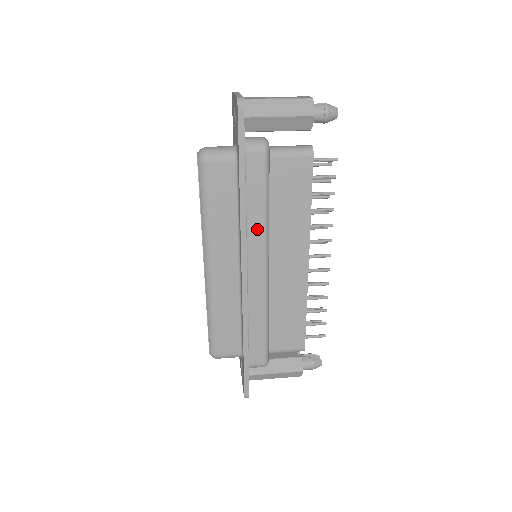
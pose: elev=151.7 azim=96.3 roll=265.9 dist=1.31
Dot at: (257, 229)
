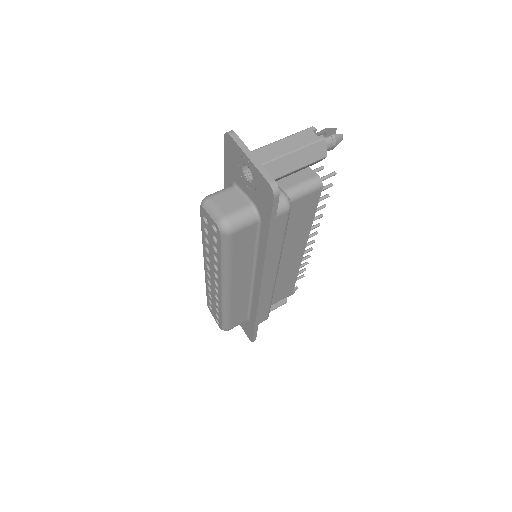
Dot at: (274, 258)
